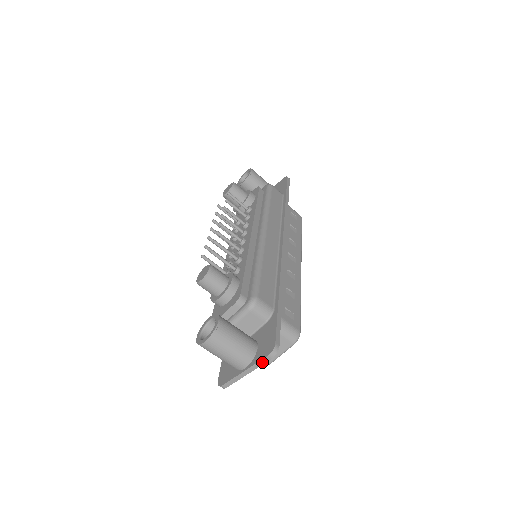
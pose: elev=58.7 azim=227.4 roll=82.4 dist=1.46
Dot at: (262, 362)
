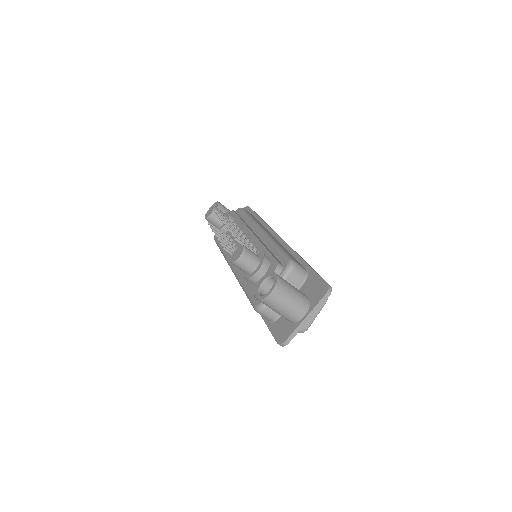
Dot at: (321, 303)
